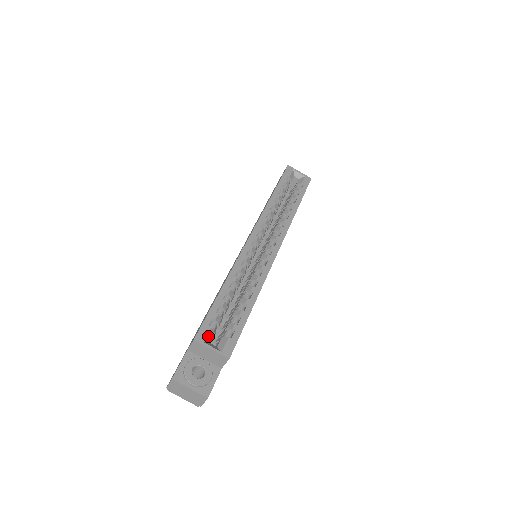
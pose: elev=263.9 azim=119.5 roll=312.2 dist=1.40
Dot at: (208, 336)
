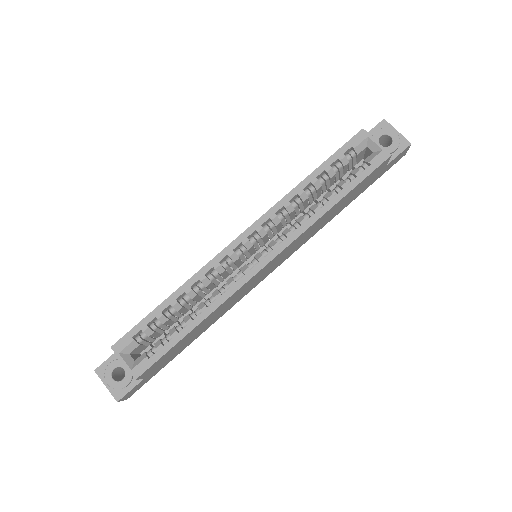
Dot at: (128, 348)
